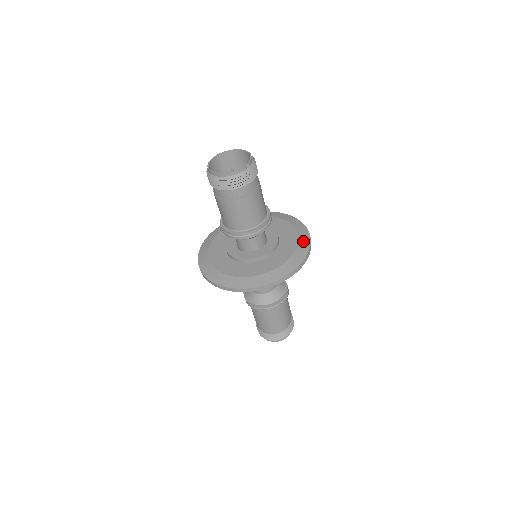
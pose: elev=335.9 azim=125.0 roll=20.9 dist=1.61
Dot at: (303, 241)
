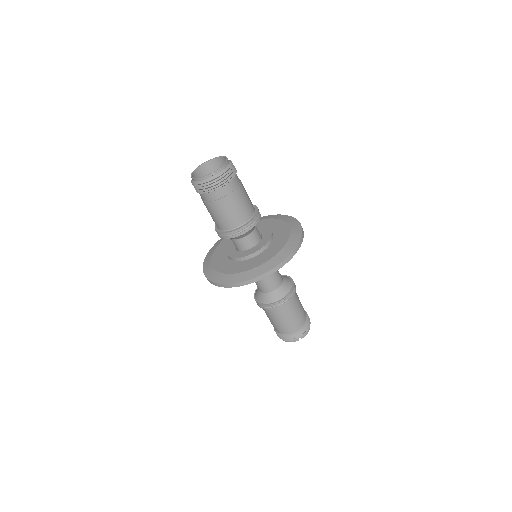
Dot at: (282, 254)
